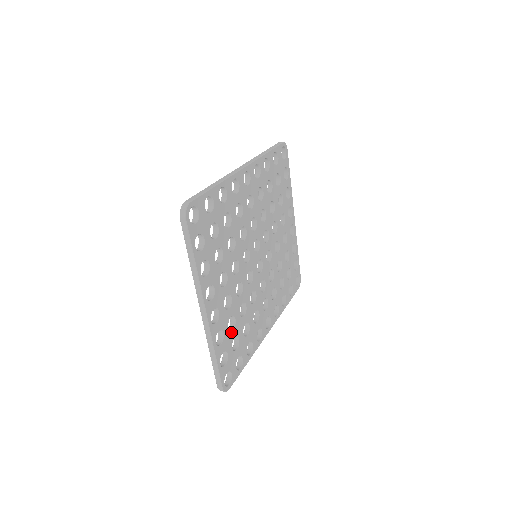
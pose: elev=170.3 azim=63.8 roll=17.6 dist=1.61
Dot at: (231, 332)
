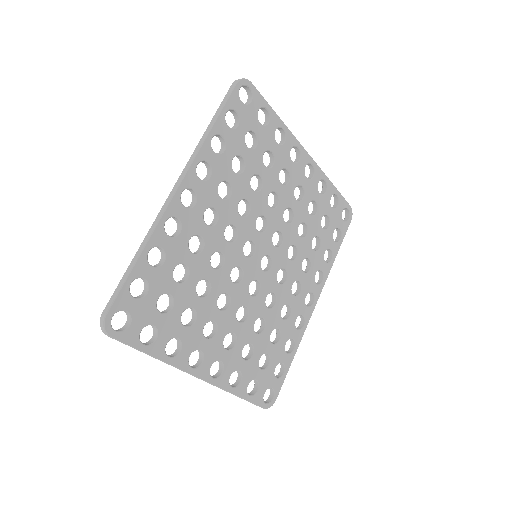
Dot at: (251, 359)
